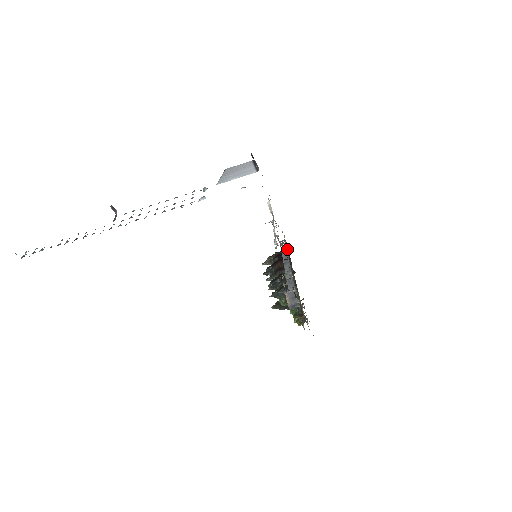
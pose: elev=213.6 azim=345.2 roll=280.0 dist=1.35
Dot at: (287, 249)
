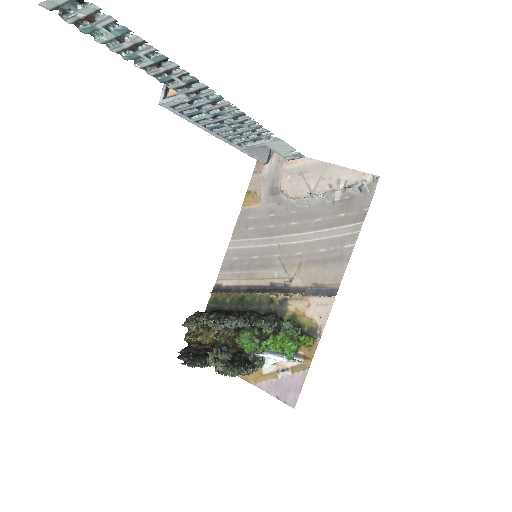
Dot at: (205, 311)
